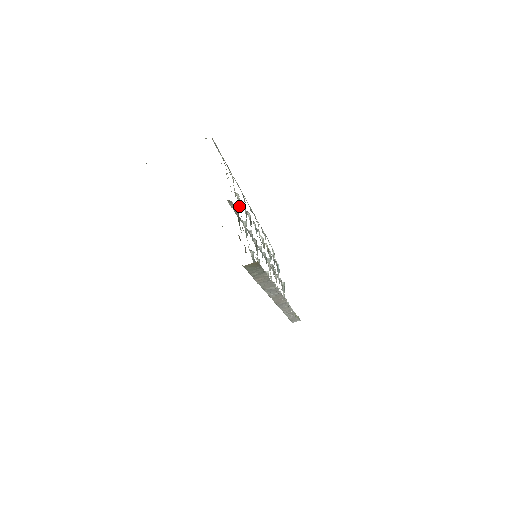
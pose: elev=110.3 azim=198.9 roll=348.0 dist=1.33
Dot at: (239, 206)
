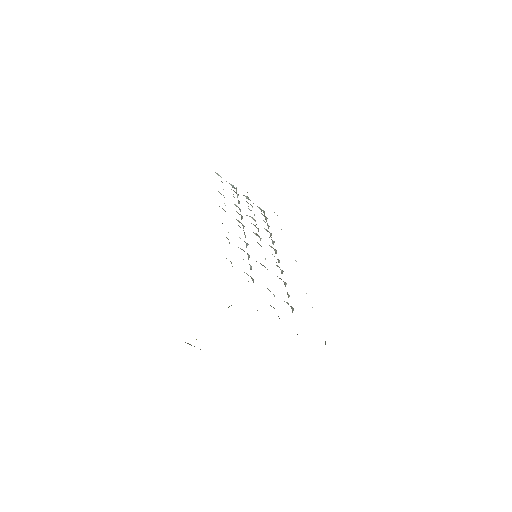
Dot at: occluded
